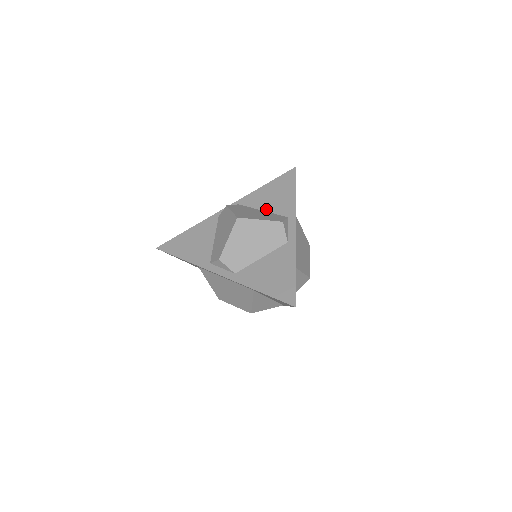
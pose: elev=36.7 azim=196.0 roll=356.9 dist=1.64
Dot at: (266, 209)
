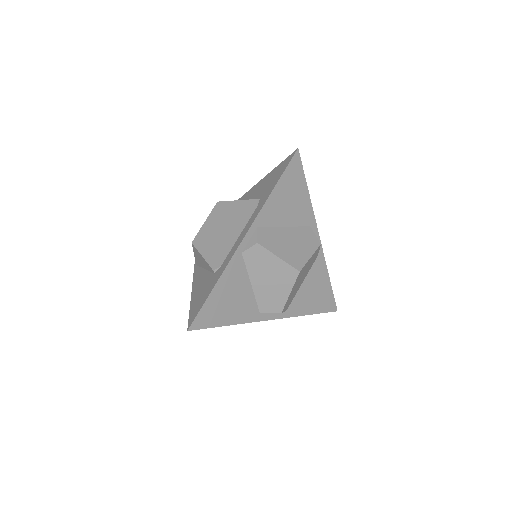
Dot at: (288, 224)
